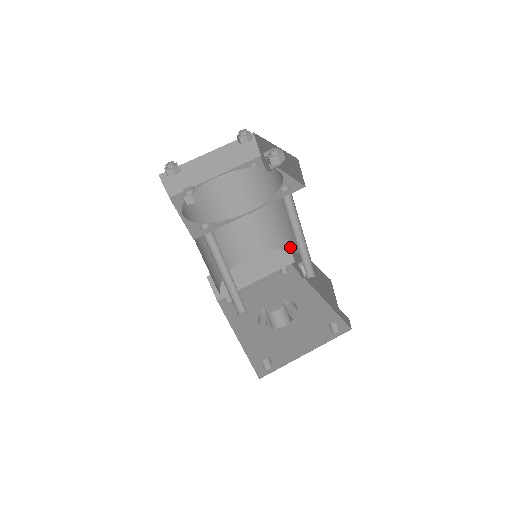
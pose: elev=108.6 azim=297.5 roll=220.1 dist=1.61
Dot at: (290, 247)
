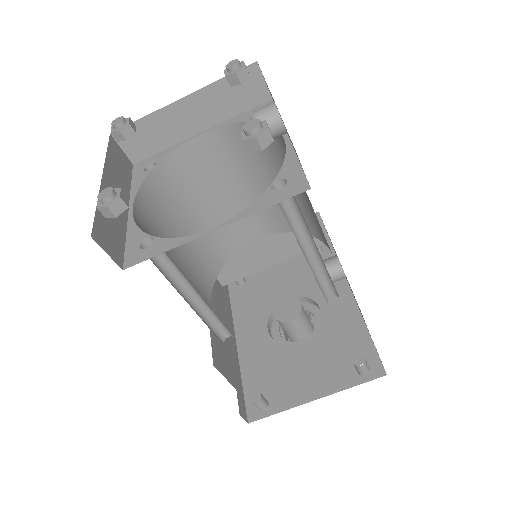
Dot at: (316, 234)
